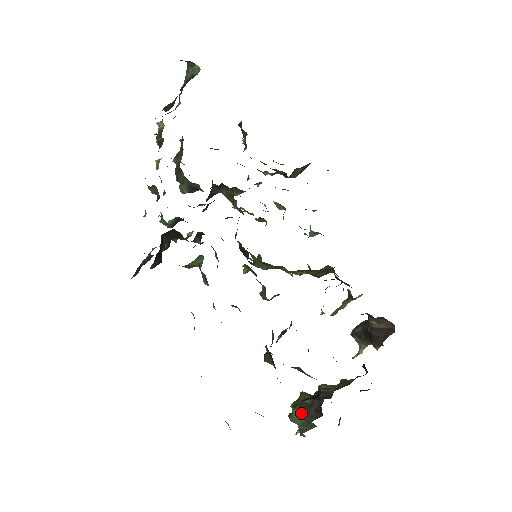
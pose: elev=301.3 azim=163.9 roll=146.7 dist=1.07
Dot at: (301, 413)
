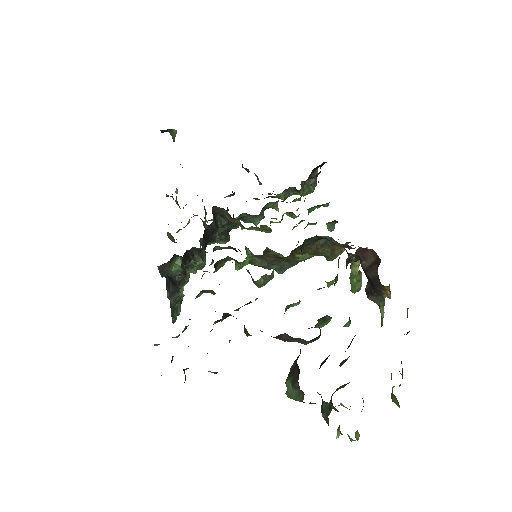
Dot at: (290, 381)
